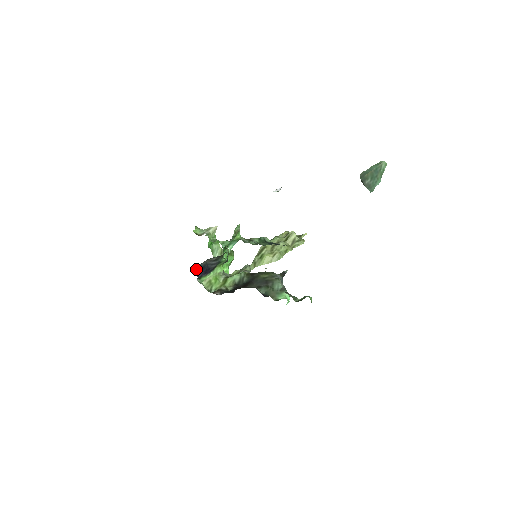
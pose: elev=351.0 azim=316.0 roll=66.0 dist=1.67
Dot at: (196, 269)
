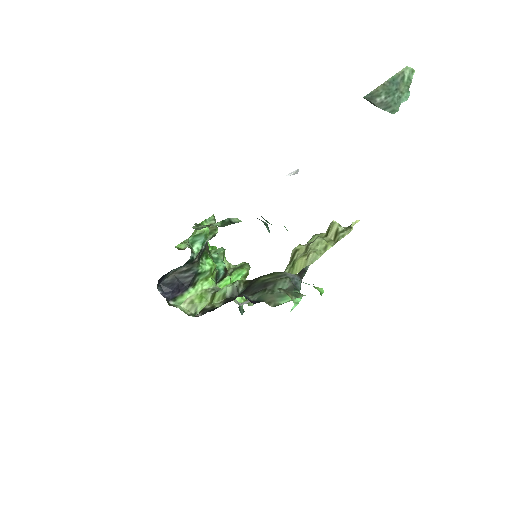
Dot at: (160, 287)
